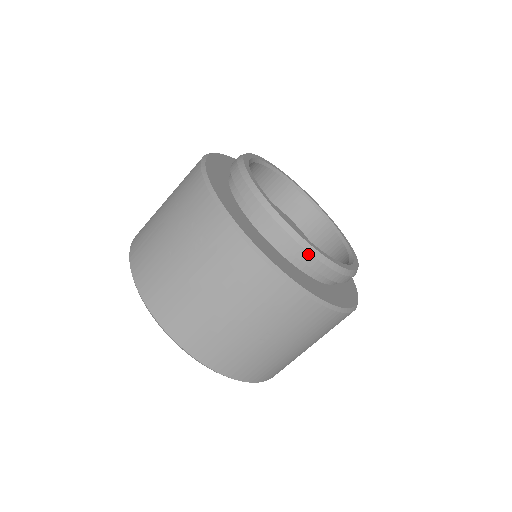
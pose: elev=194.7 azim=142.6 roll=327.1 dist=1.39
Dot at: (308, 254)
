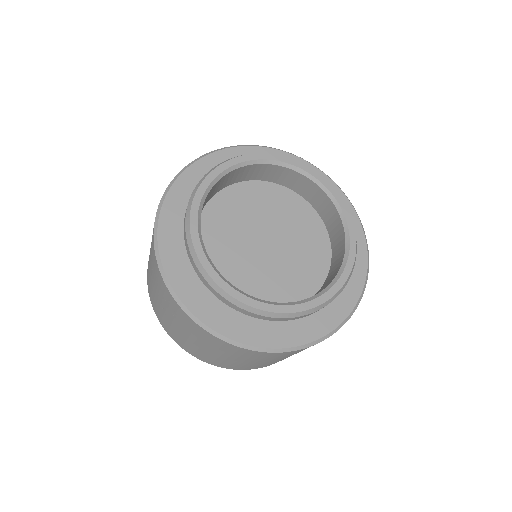
Dot at: (267, 317)
